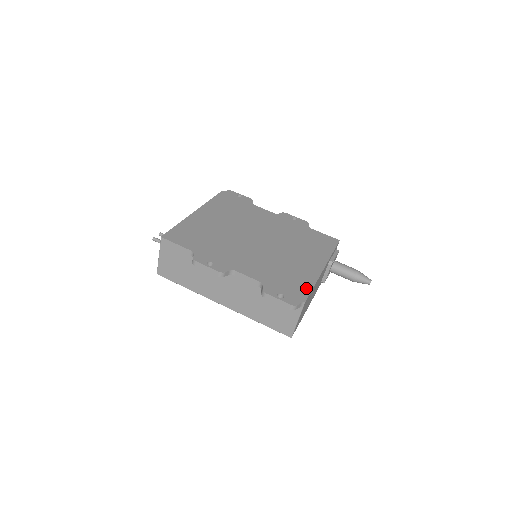
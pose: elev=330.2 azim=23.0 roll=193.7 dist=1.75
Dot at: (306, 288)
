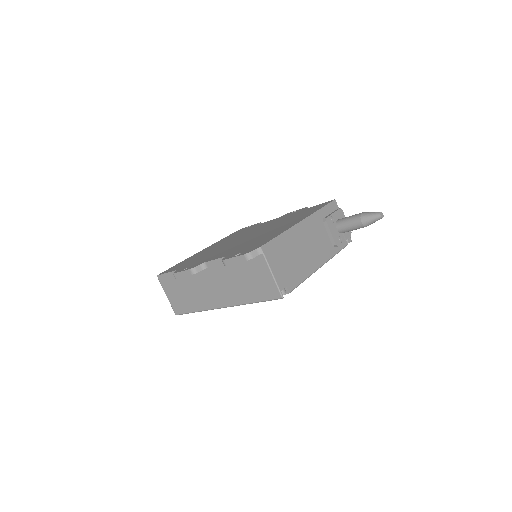
Dot at: (269, 239)
